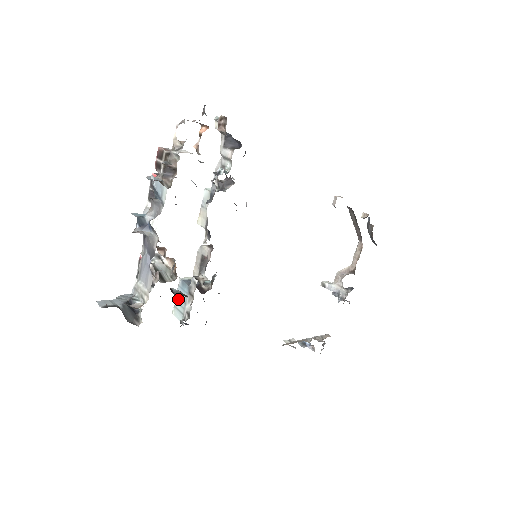
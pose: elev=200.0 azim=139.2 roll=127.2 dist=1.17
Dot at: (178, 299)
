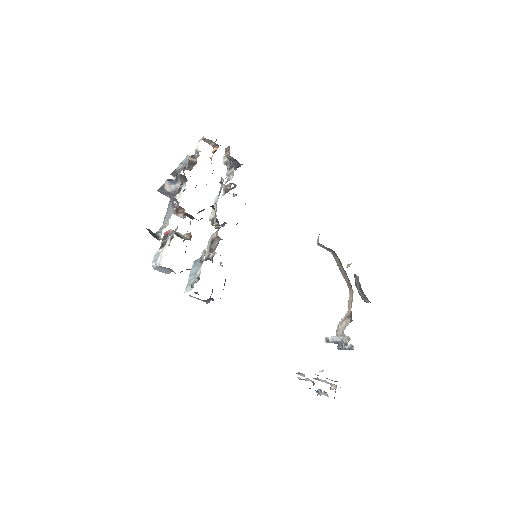
Dot at: (191, 277)
